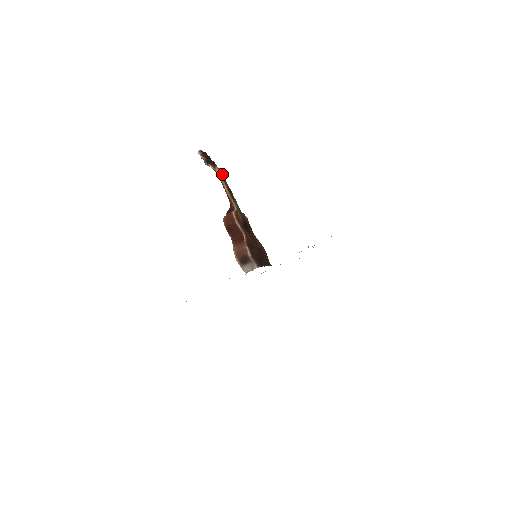
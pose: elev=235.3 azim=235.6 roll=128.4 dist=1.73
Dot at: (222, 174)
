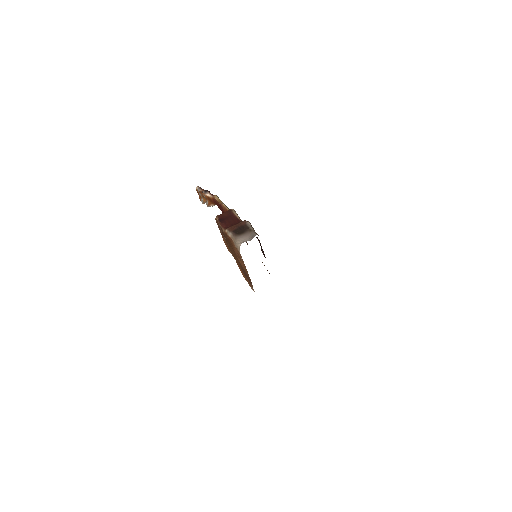
Dot at: occluded
